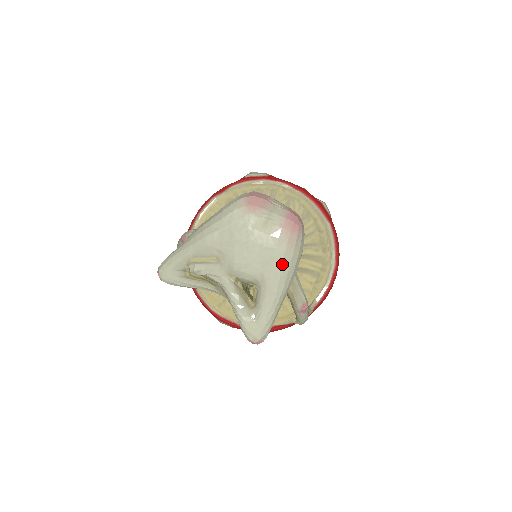
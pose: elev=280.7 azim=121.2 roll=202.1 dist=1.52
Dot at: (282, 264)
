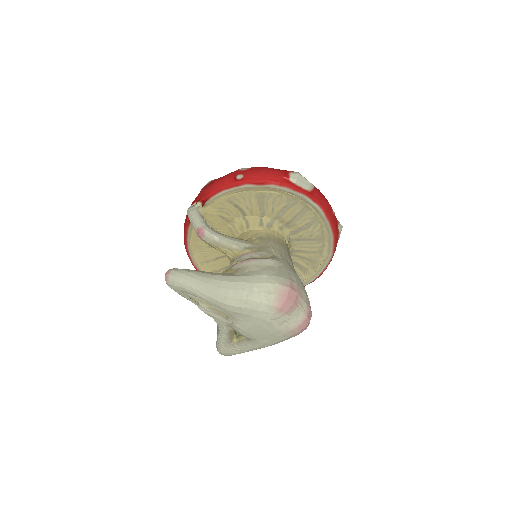
Dot at: (275, 343)
